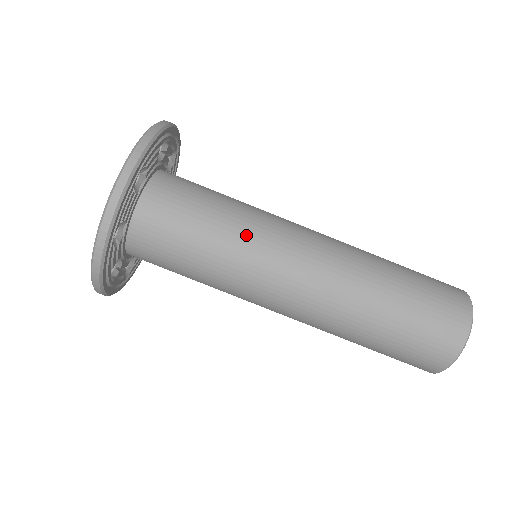
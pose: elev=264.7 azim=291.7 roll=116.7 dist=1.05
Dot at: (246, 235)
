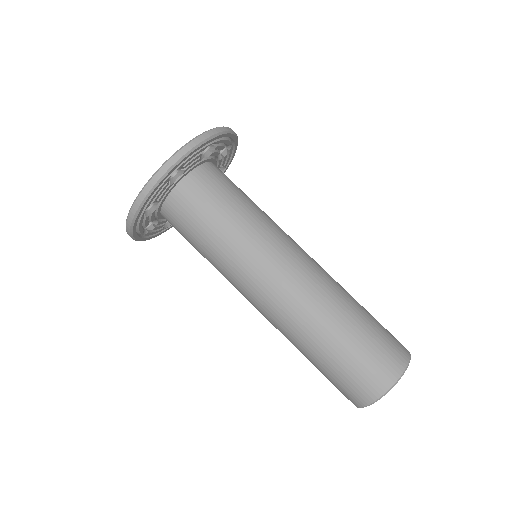
Dot at: (242, 244)
